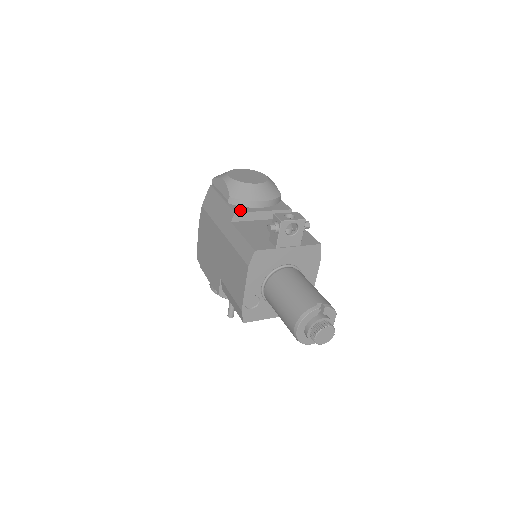
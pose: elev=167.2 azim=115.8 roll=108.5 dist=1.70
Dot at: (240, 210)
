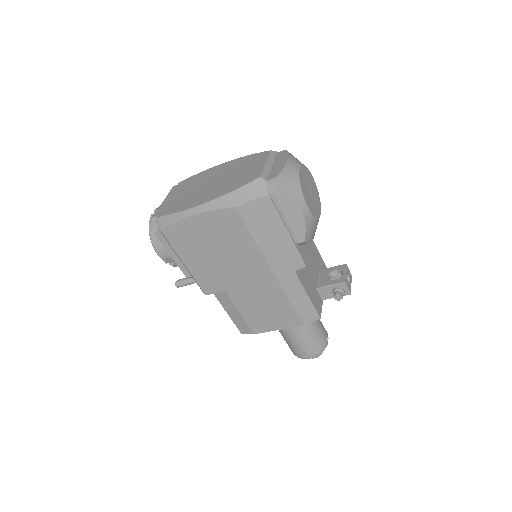
Dot at: (306, 256)
